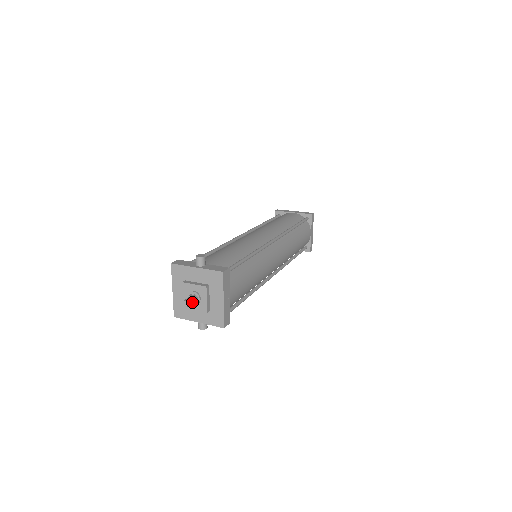
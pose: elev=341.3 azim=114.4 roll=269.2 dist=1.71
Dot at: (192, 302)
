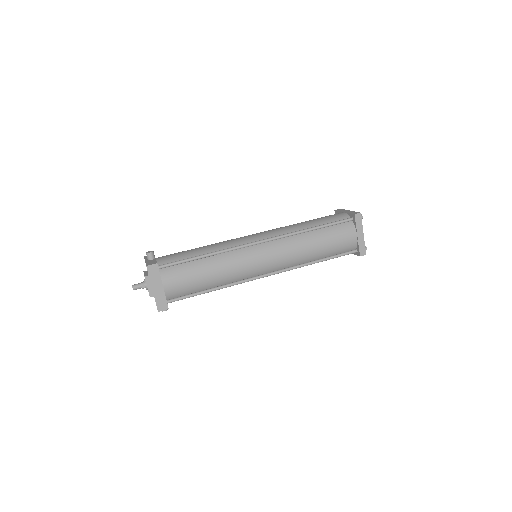
Dot at: (139, 287)
